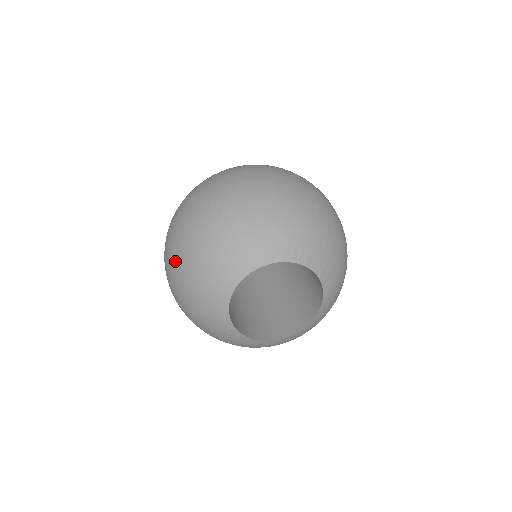
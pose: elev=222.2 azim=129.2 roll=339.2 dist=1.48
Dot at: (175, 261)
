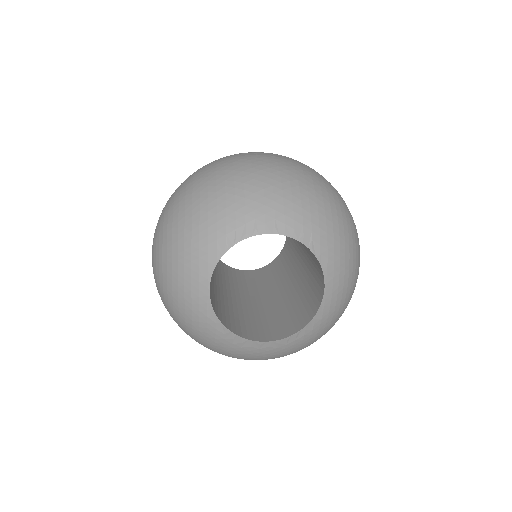
Dot at: (163, 301)
